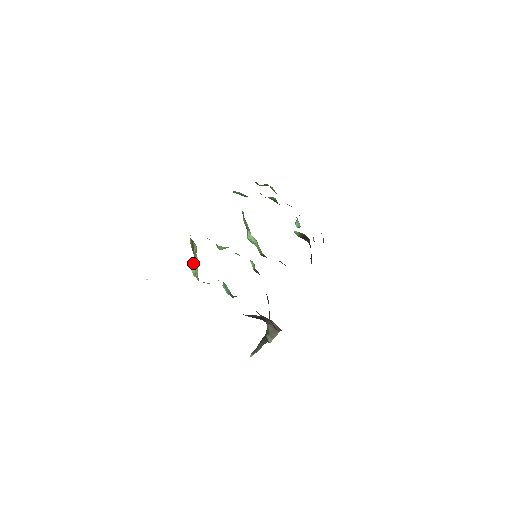
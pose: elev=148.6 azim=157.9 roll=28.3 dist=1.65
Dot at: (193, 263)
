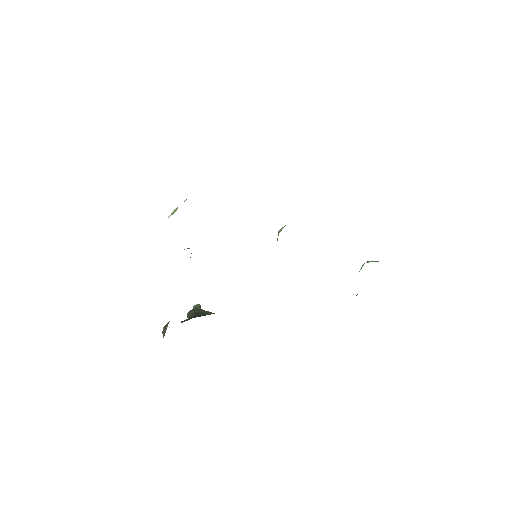
Dot at: occluded
